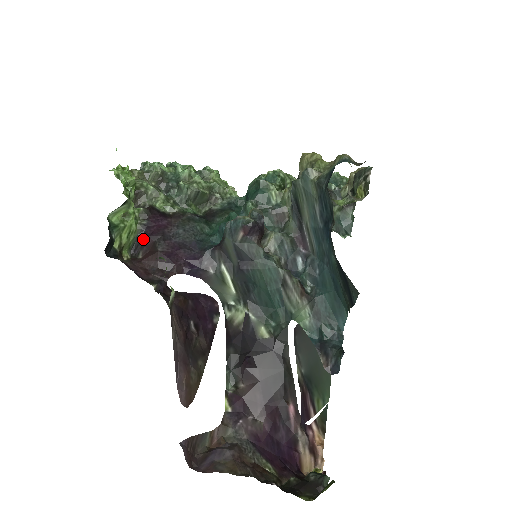
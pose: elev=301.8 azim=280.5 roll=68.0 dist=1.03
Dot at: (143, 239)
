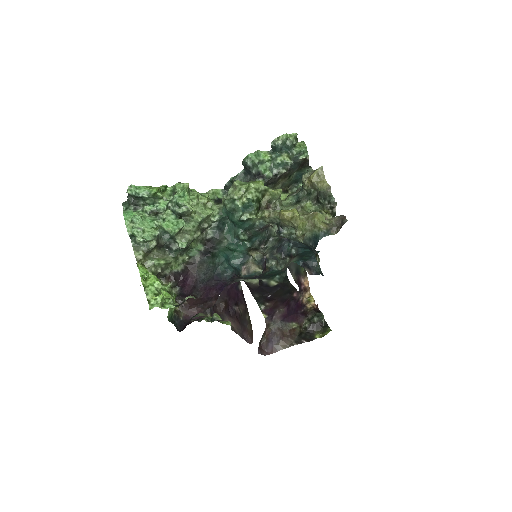
Dot at: (182, 295)
